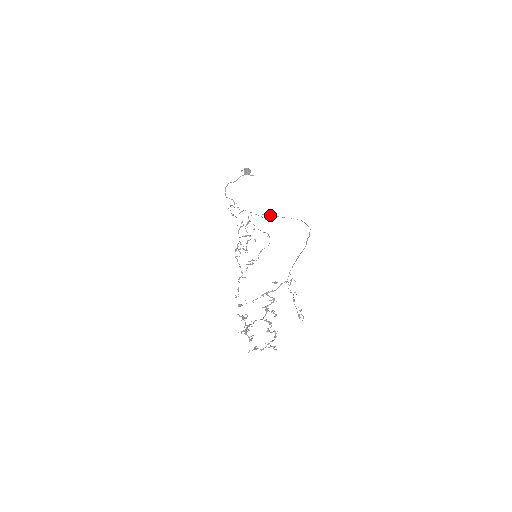
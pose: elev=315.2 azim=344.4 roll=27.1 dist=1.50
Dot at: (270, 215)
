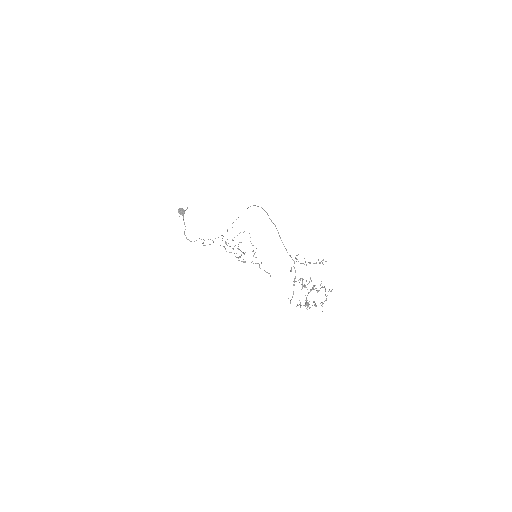
Dot at: occluded
